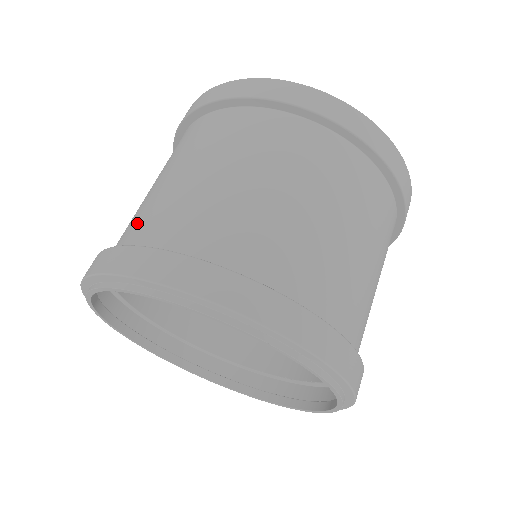
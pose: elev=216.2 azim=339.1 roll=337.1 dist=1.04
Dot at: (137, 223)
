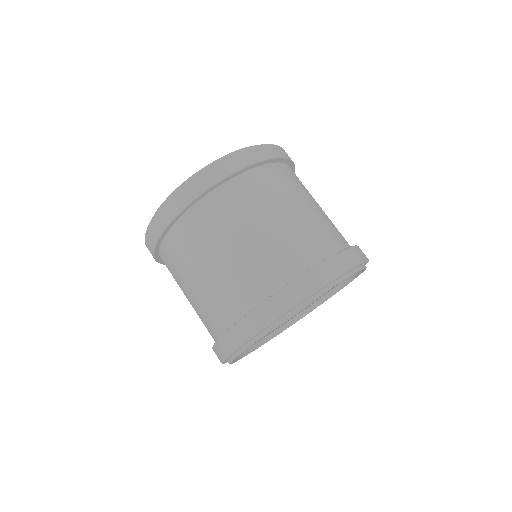
Dot at: (268, 270)
